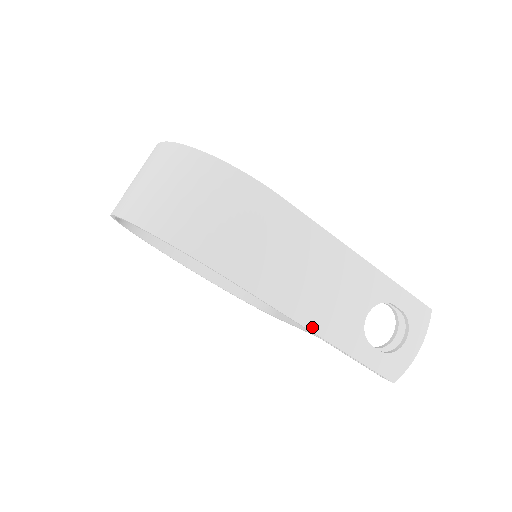
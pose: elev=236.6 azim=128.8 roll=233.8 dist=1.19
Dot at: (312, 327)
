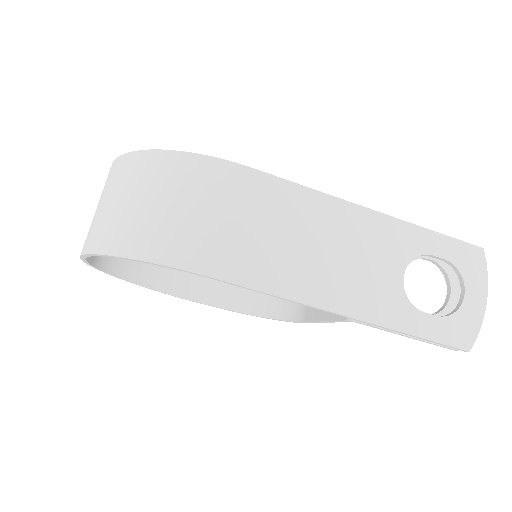
Dot at: (339, 309)
